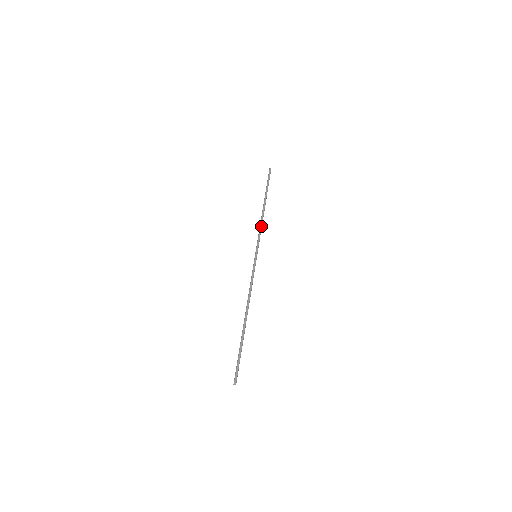
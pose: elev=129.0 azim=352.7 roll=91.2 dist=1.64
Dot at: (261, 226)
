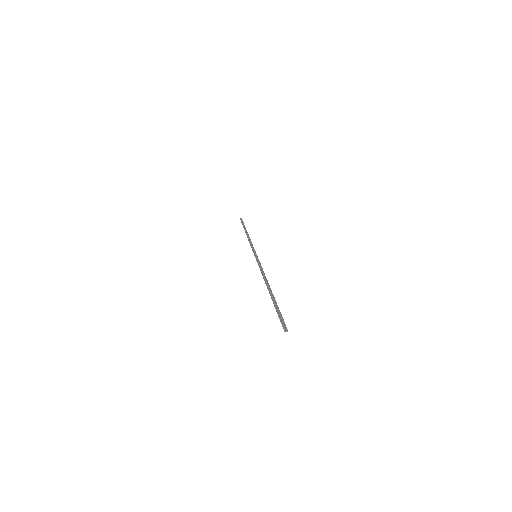
Dot at: (250, 242)
